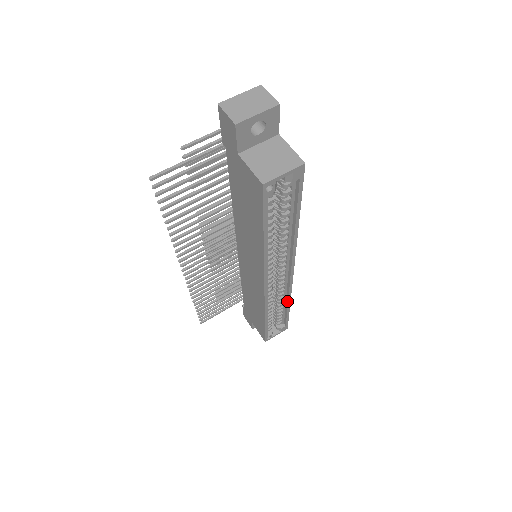
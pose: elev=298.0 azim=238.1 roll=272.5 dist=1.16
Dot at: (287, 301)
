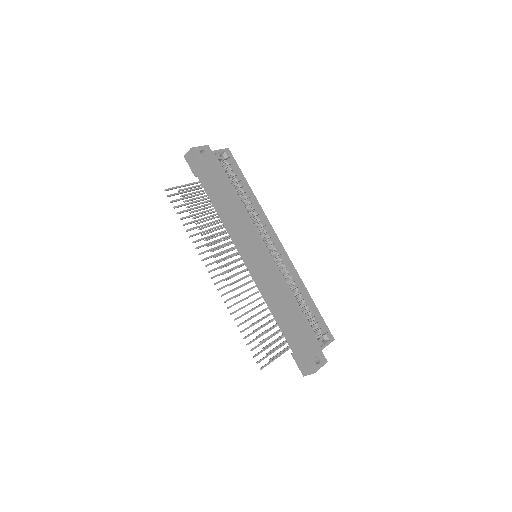
Dot at: (302, 286)
